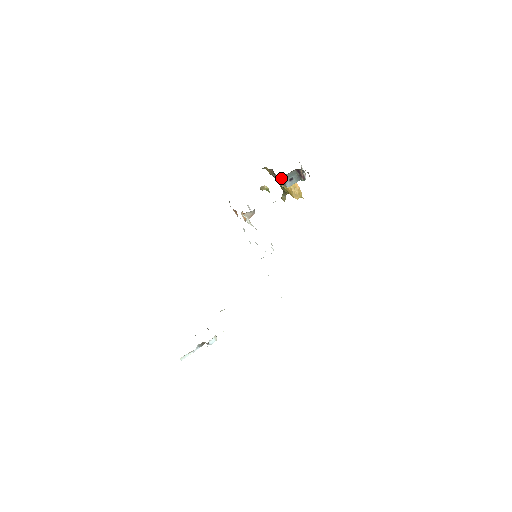
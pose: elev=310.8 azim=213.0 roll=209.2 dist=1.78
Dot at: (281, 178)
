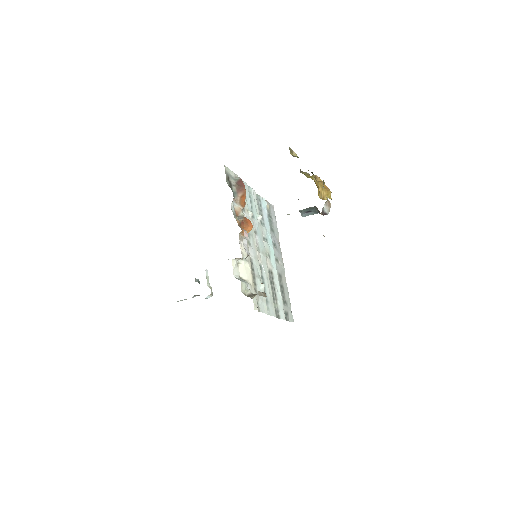
Dot at: occluded
